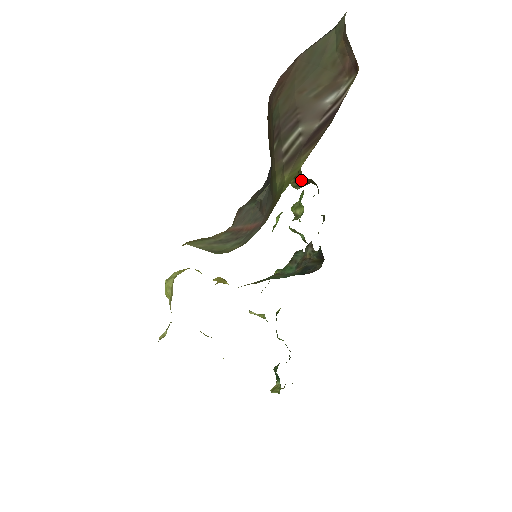
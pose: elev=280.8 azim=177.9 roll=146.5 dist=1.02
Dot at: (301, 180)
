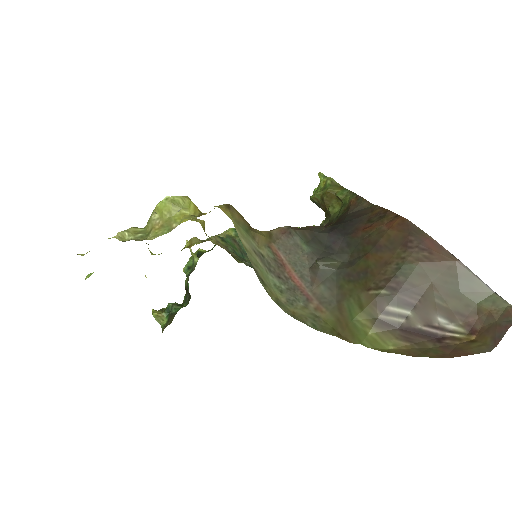
Dot at: (323, 206)
